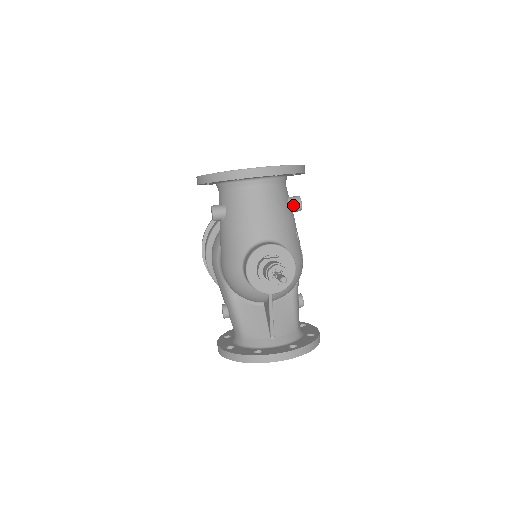
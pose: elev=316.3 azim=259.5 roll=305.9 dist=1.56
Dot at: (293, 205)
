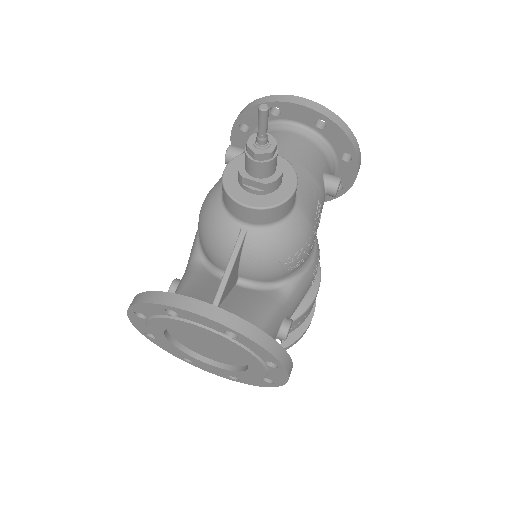
Dot at: (328, 178)
